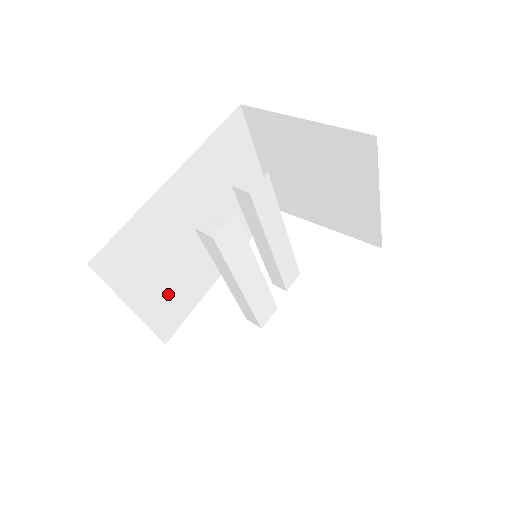
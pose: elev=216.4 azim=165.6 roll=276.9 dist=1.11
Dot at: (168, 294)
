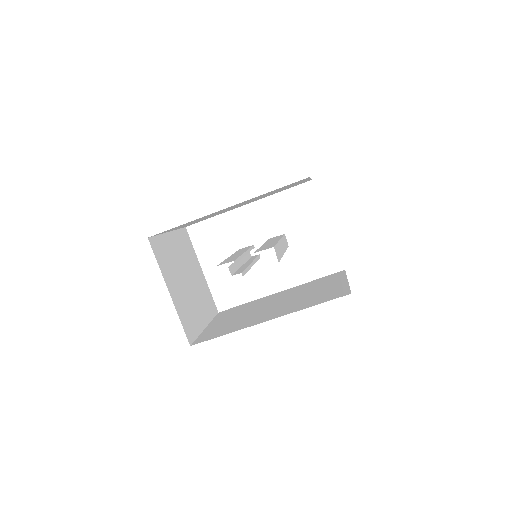
Dot at: occluded
